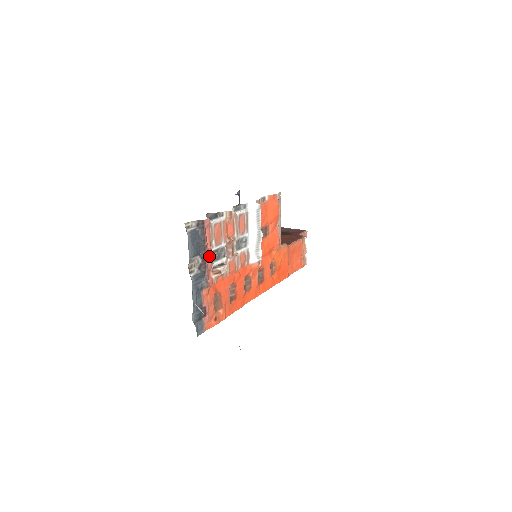
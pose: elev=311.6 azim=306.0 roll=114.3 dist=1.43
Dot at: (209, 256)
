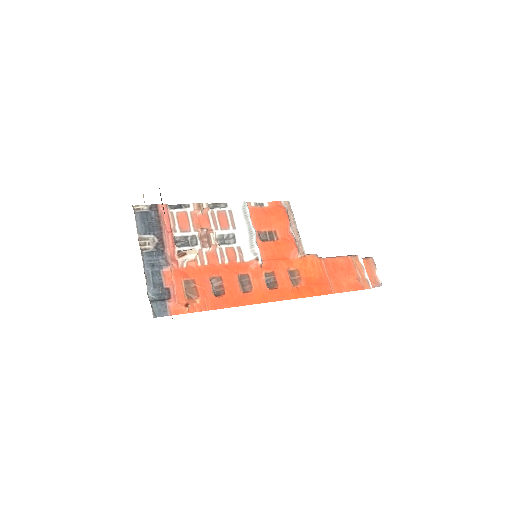
Dot at: (169, 238)
